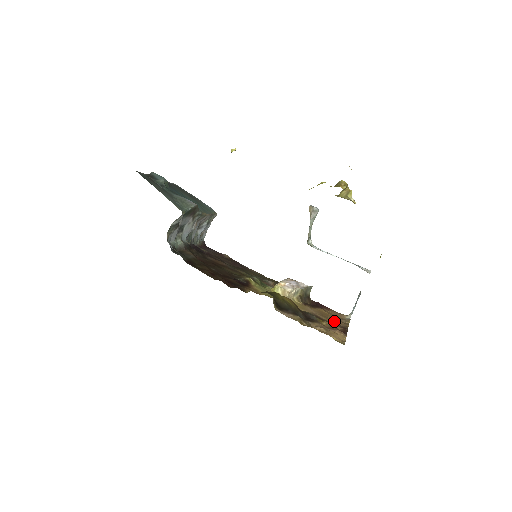
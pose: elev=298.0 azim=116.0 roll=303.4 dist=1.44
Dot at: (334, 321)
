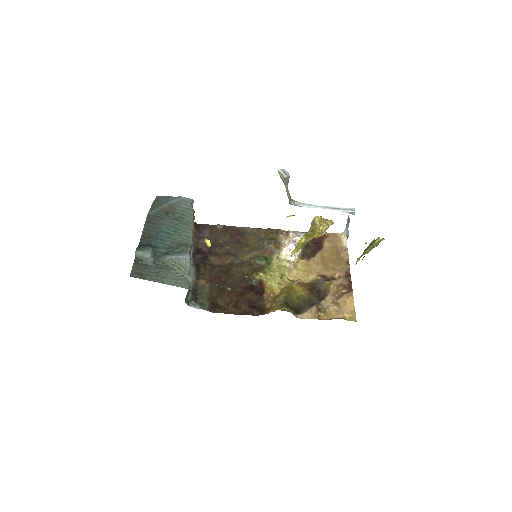
Dot at: (337, 268)
